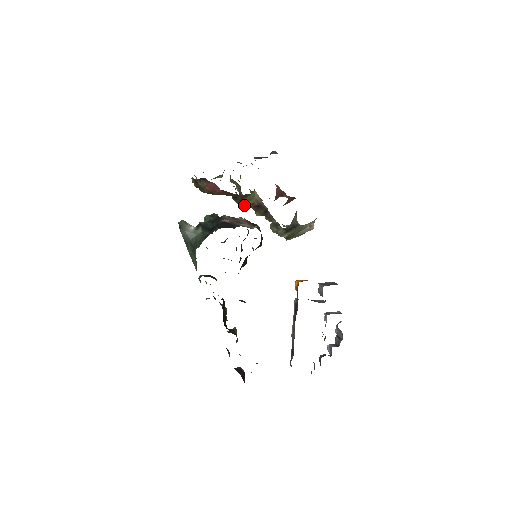
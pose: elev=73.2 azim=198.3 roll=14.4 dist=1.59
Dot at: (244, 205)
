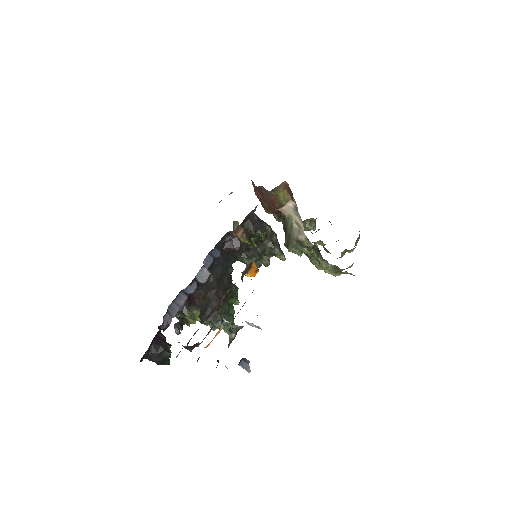
Dot at: occluded
